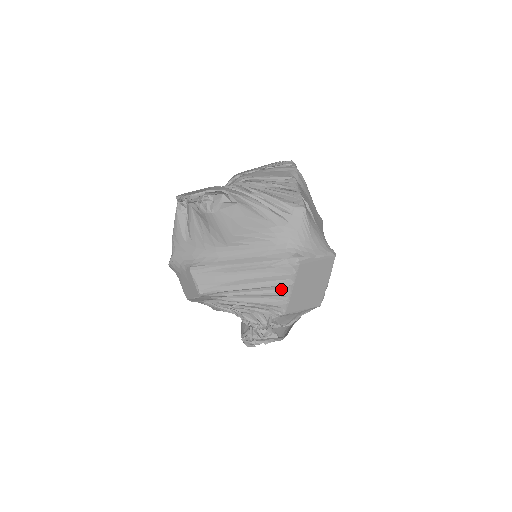
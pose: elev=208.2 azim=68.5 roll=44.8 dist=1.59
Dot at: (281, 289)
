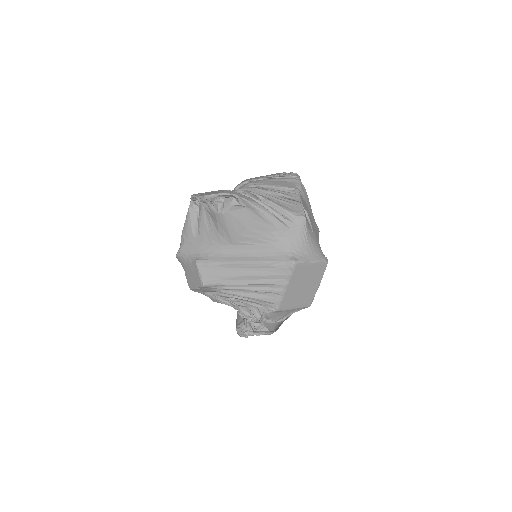
Dot at: (277, 287)
